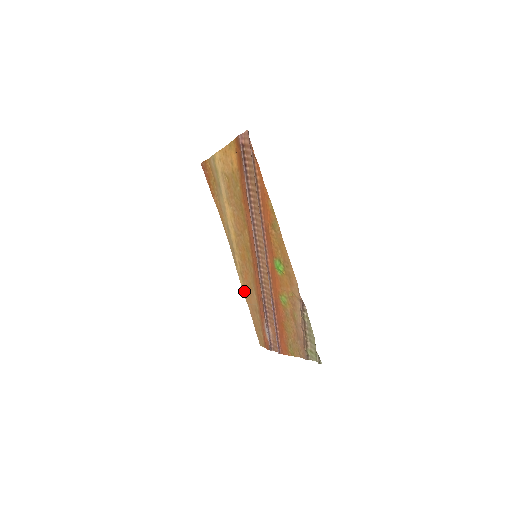
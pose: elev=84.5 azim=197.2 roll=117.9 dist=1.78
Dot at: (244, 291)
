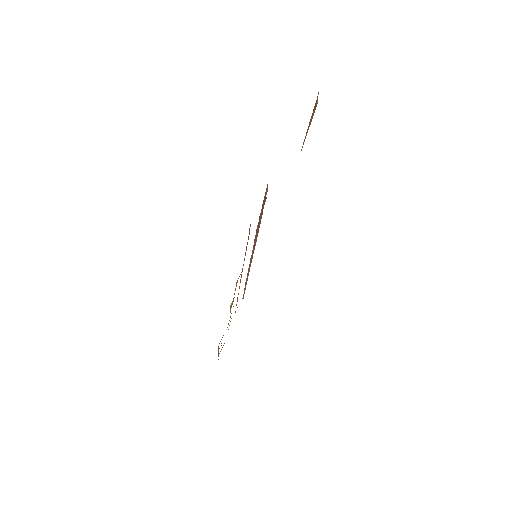
Dot at: occluded
